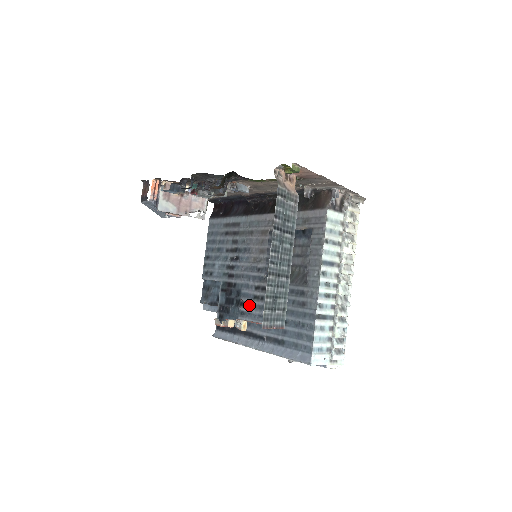
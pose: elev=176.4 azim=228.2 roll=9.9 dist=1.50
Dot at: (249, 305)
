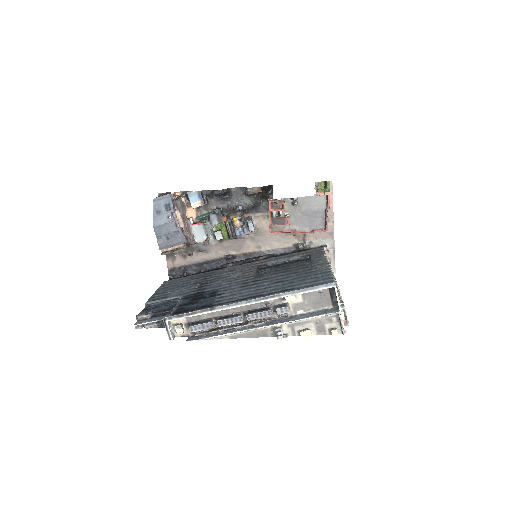
Dot at: (233, 291)
